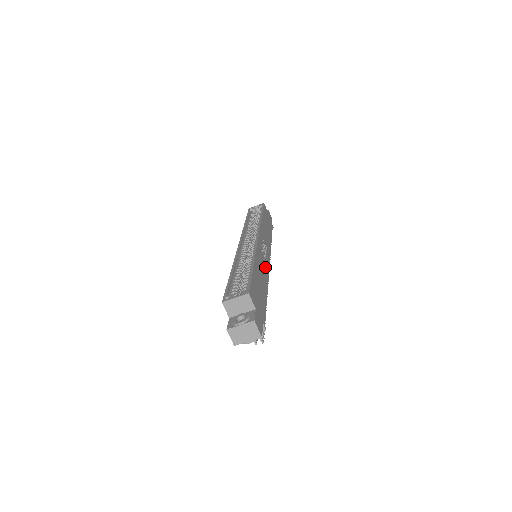
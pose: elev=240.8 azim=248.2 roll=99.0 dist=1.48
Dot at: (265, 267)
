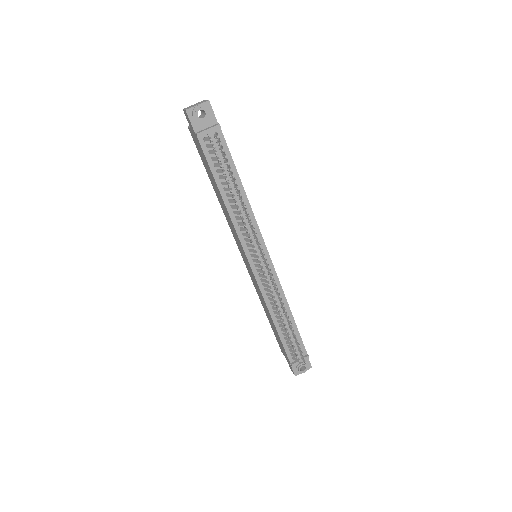
Dot at: occluded
